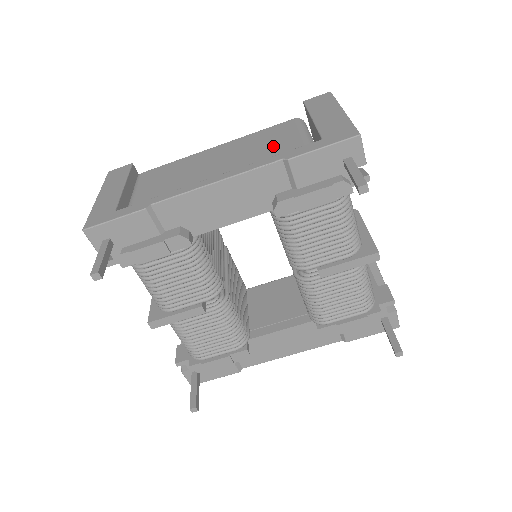
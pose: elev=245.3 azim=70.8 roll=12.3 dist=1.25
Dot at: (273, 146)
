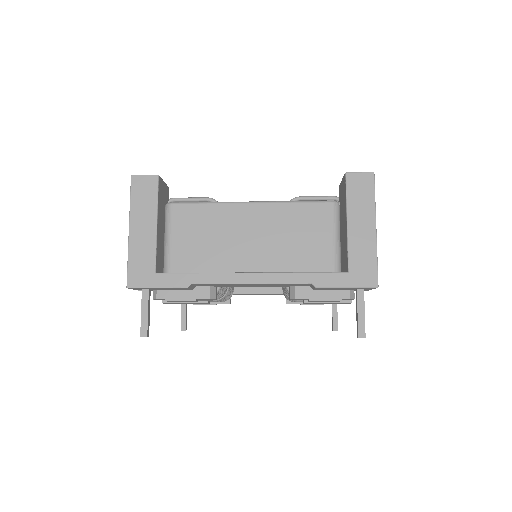
Dot at: (306, 248)
